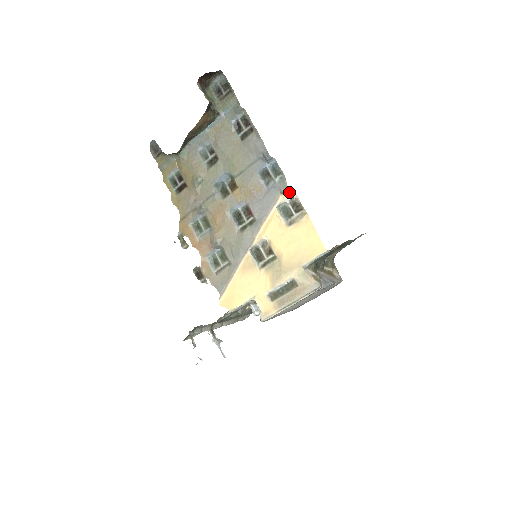
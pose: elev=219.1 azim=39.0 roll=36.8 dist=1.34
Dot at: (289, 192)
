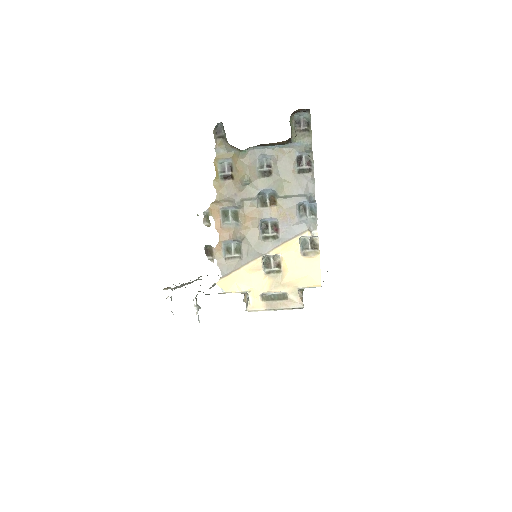
Dot at: (316, 234)
